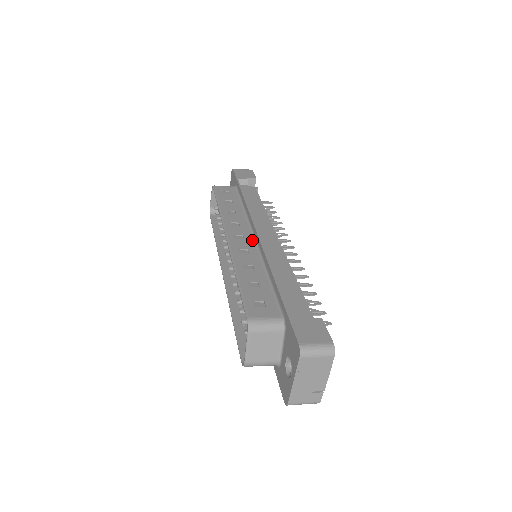
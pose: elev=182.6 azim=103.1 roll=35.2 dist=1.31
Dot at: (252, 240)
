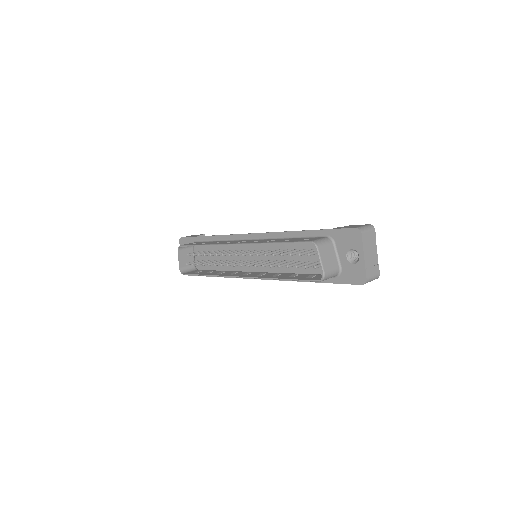
Dot at: (252, 240)
